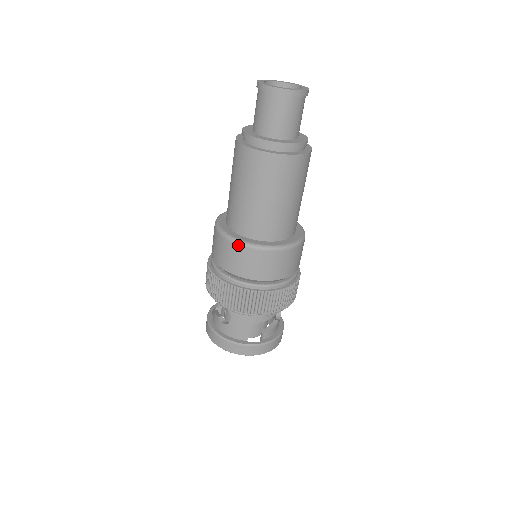
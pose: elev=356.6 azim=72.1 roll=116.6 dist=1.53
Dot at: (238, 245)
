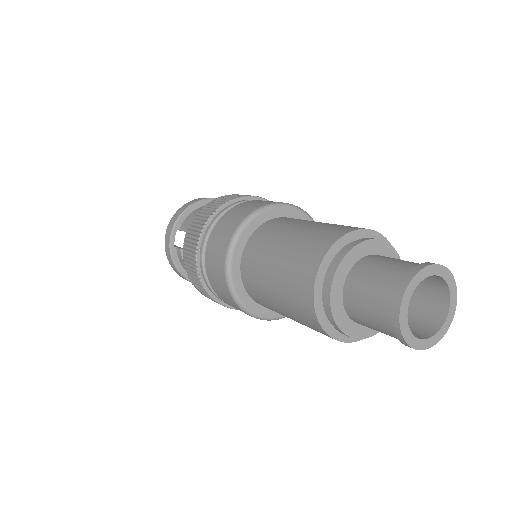
Dot at: occluded
